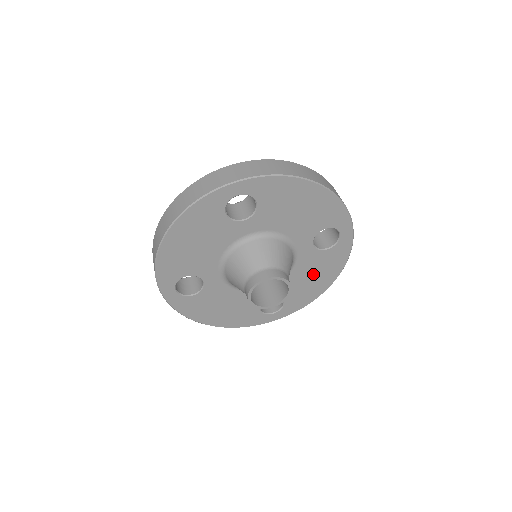
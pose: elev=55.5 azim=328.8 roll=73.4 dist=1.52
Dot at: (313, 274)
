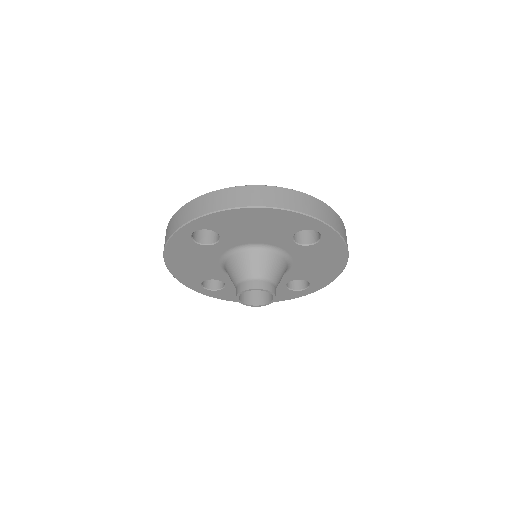
Dot at: occluded
